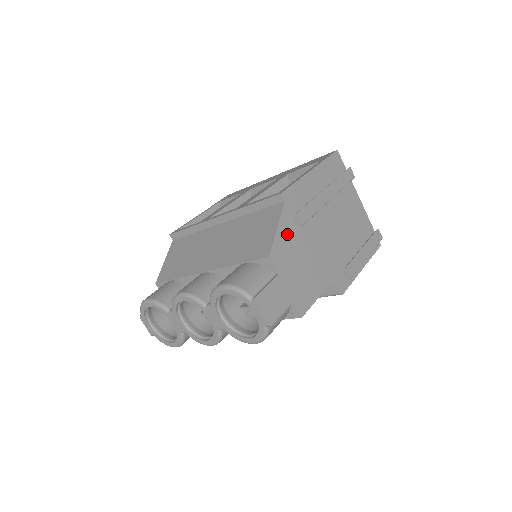
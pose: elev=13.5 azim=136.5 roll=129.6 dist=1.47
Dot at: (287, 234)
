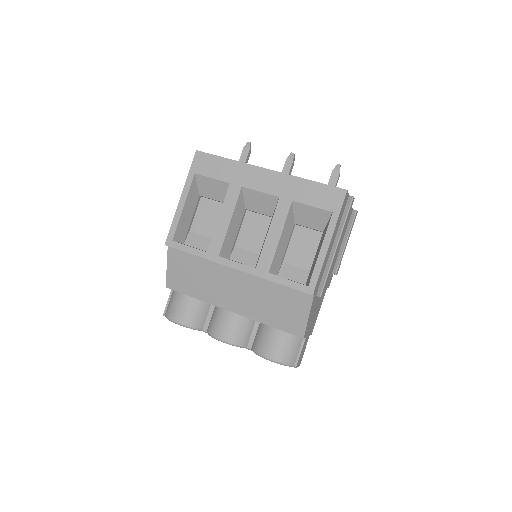
Dot at: (312, 310)
